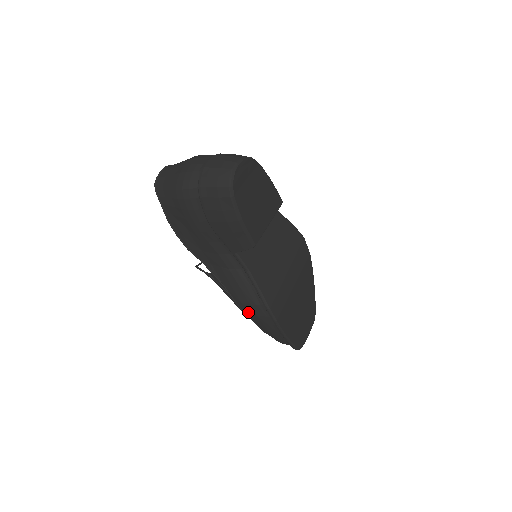
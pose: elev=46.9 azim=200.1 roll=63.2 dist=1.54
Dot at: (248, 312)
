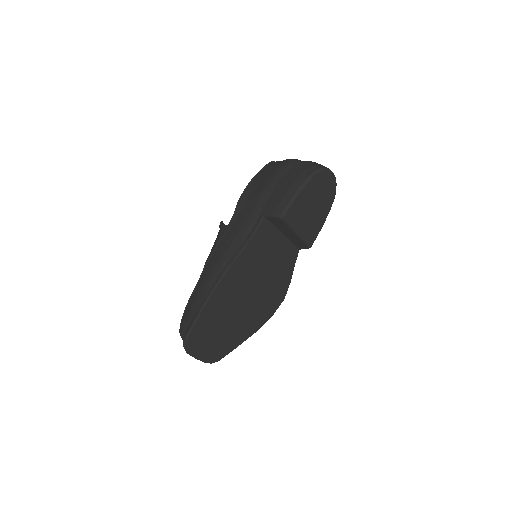
Dot at: (210, 264)
